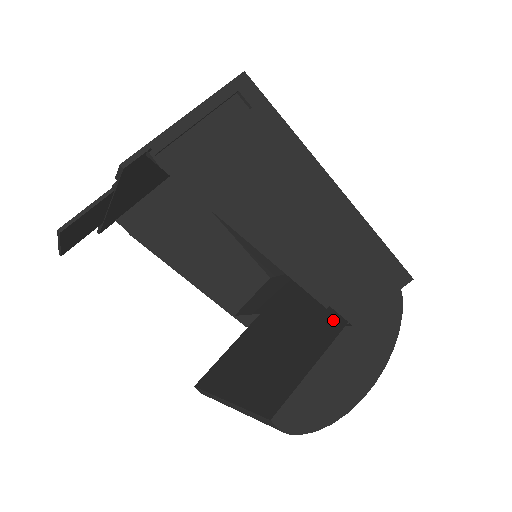
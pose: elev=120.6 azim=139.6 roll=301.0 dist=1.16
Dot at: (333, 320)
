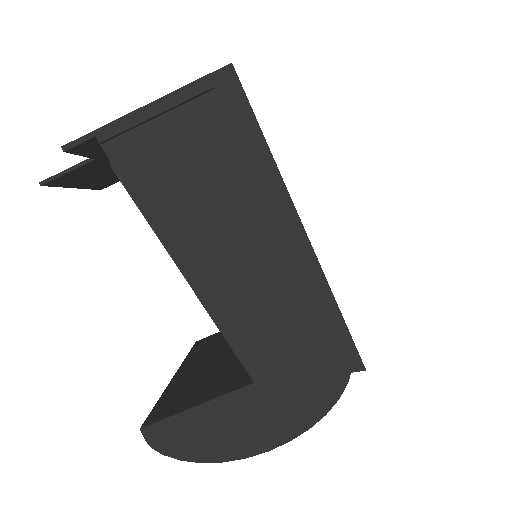
Dot at: occluded
